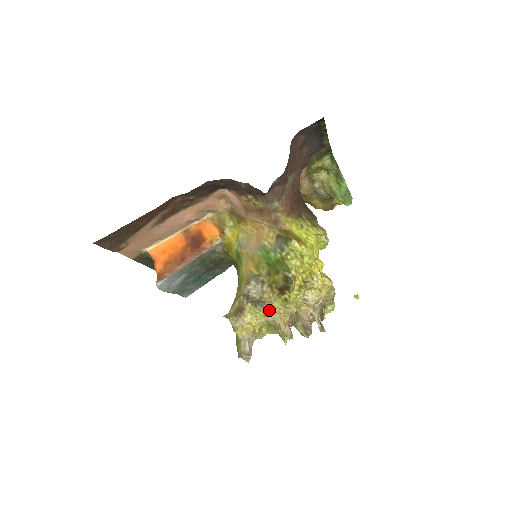
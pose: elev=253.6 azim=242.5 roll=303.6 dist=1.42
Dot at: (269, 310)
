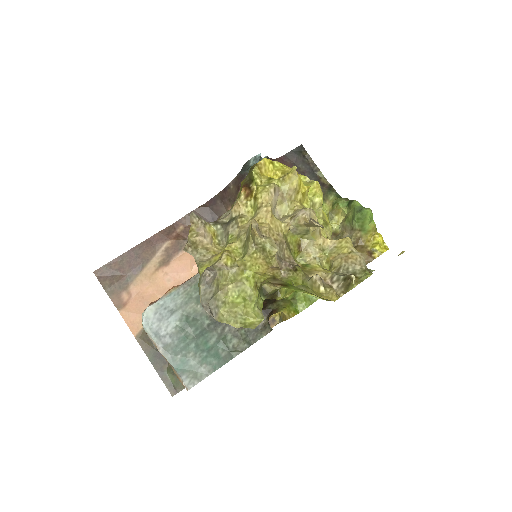
Dot at: (241, 226)
